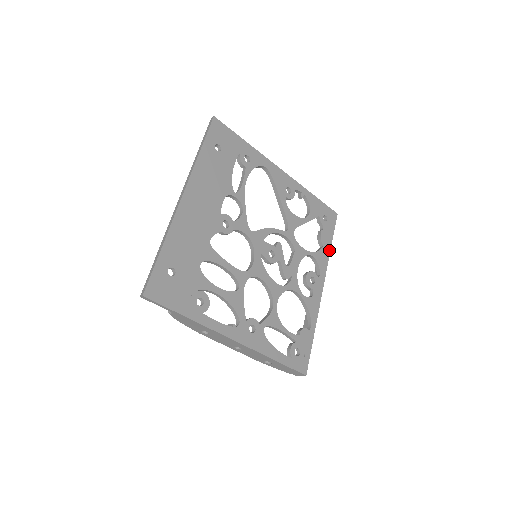
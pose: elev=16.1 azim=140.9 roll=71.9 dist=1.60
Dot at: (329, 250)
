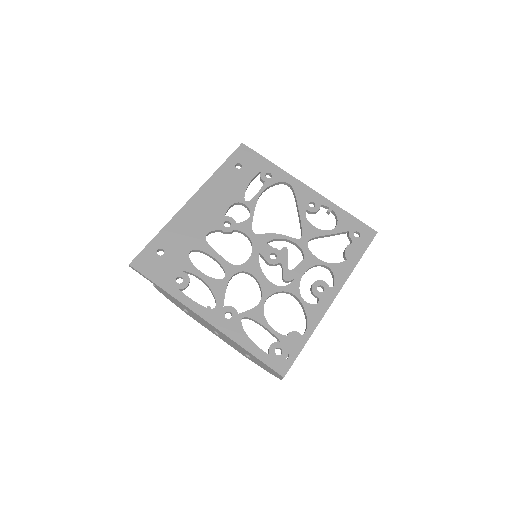
Dot at: (354, 265)
